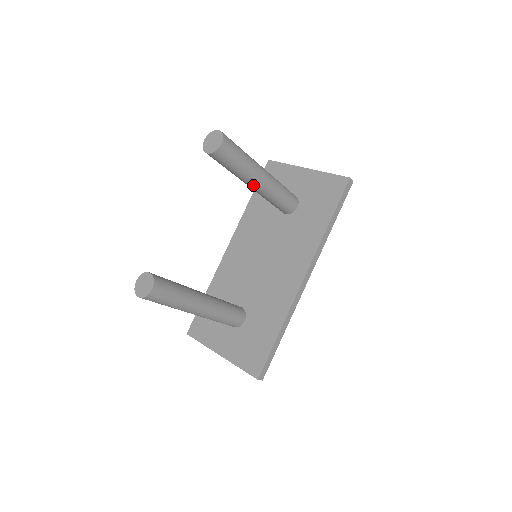
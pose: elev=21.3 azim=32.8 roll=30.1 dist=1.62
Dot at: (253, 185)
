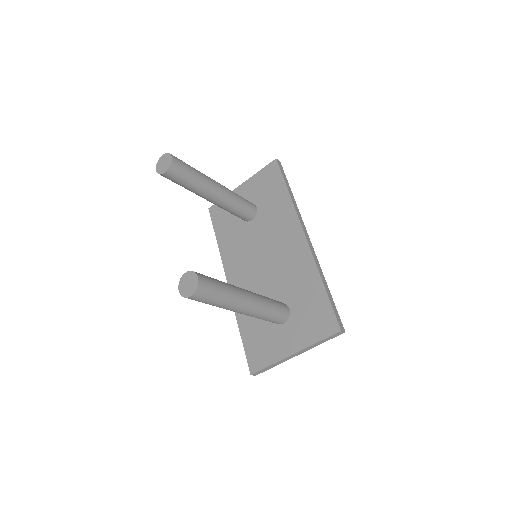
Dot at: (214, 194)
